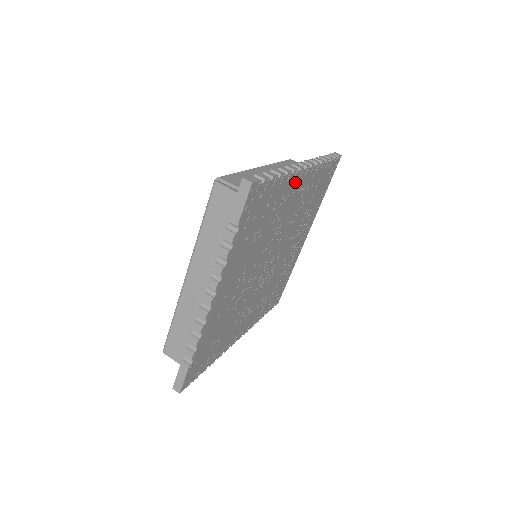
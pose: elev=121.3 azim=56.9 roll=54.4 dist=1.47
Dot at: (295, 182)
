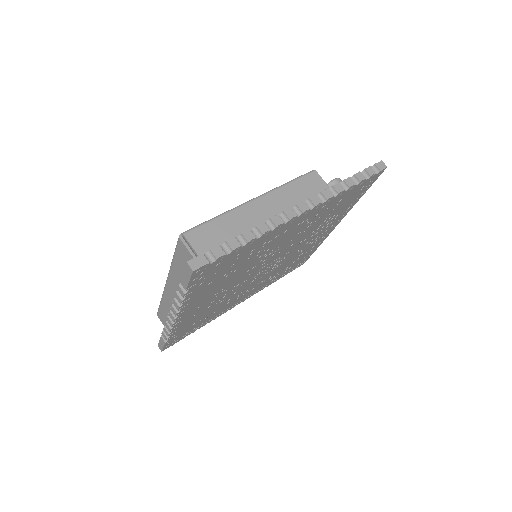
Dot at: (284, 227)
